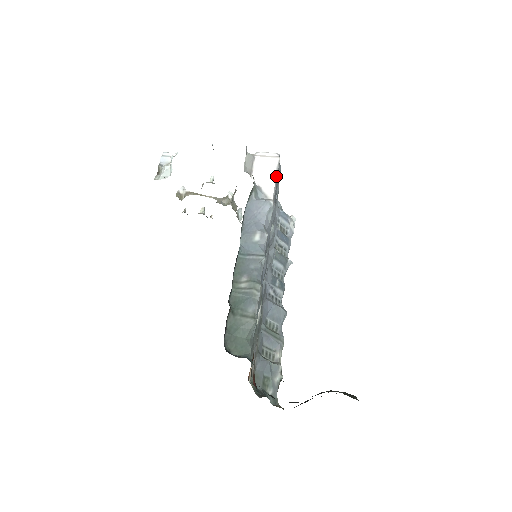
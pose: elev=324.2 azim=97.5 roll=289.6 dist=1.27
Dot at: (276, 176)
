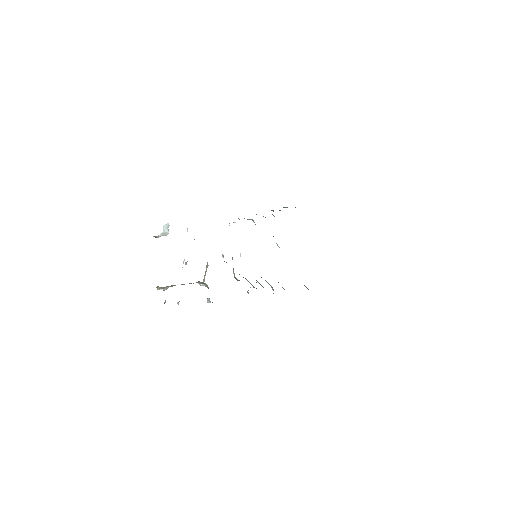
Dot at: occluded
